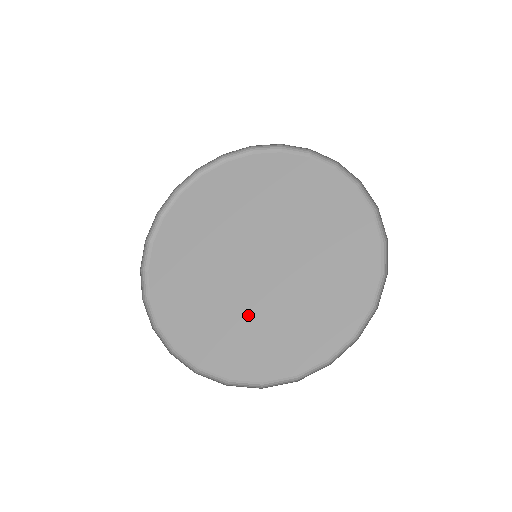
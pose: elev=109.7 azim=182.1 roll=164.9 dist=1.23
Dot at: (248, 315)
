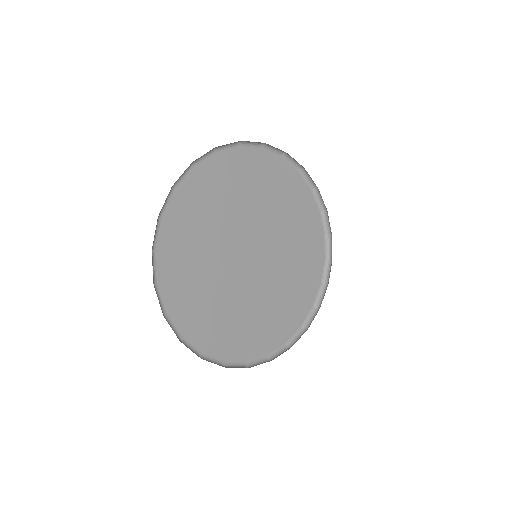
Dot at: (241, 306)
